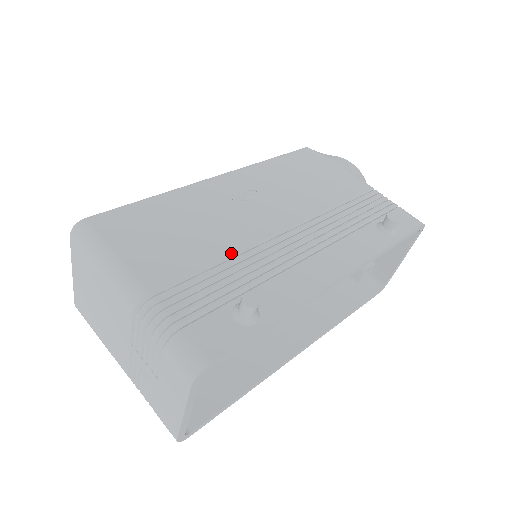
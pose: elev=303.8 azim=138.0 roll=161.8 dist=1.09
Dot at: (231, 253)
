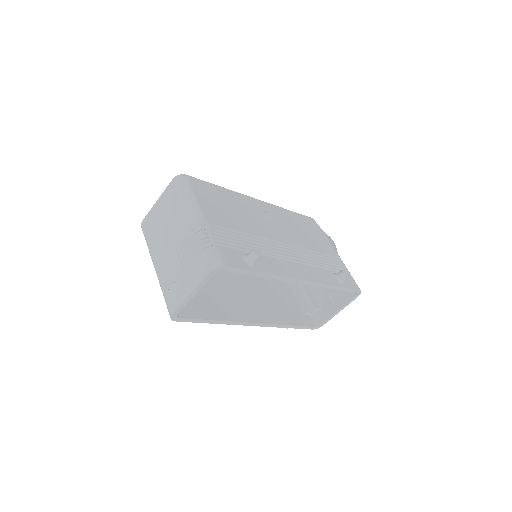
Dot at: (252, 234)
